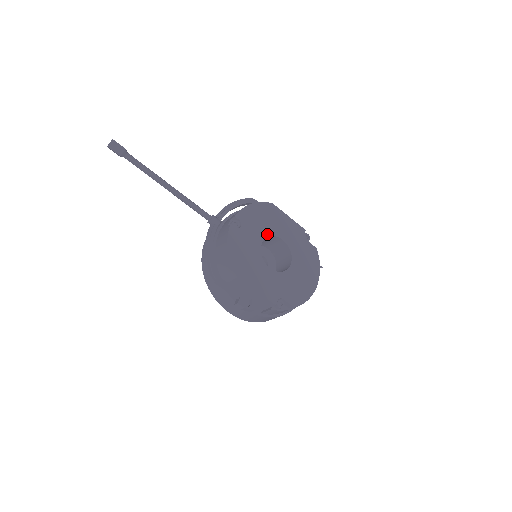
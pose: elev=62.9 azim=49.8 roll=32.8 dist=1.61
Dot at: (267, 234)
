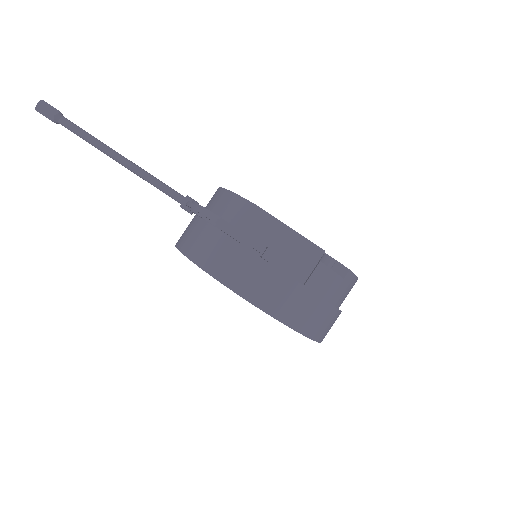
Dot at: occluded
